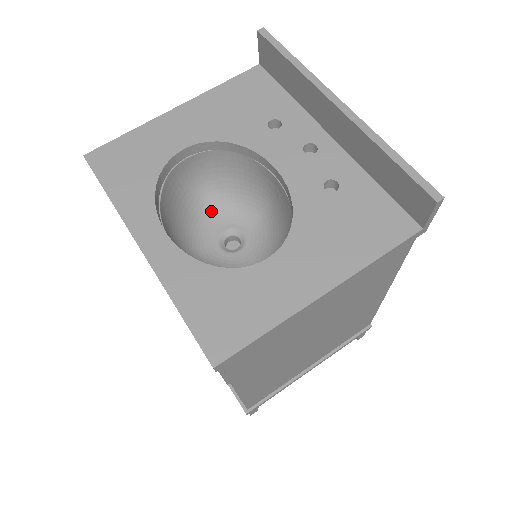
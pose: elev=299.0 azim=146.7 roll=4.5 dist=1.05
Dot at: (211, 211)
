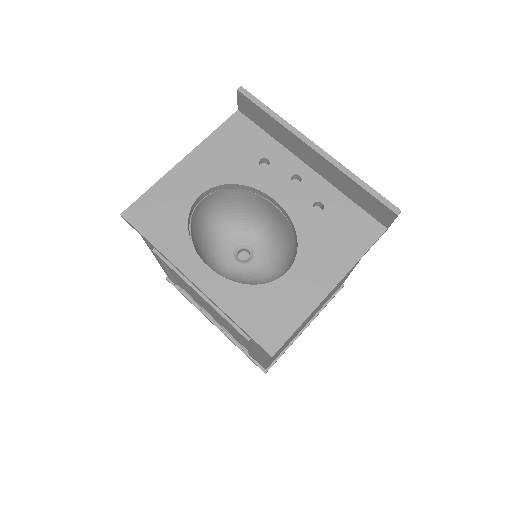
Dot at: (222, 233)
